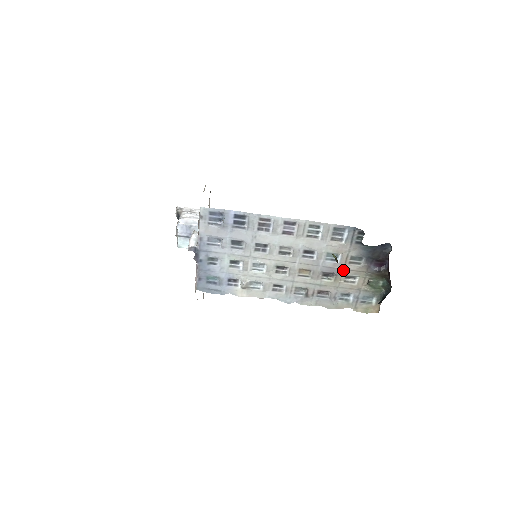
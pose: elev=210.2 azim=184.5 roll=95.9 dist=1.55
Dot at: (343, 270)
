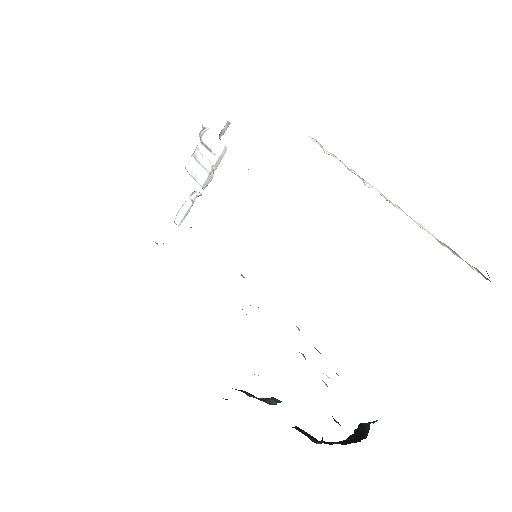
Dot at: occluded
